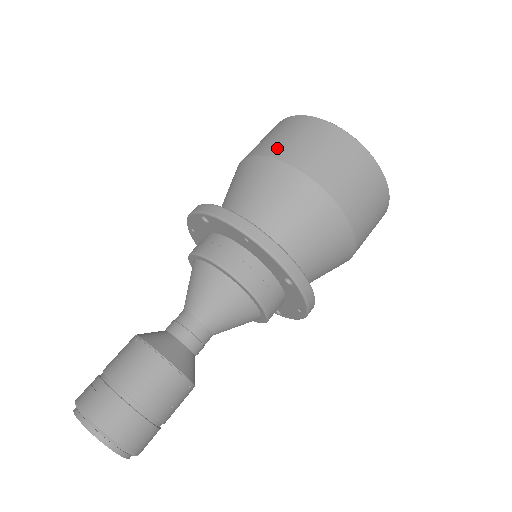
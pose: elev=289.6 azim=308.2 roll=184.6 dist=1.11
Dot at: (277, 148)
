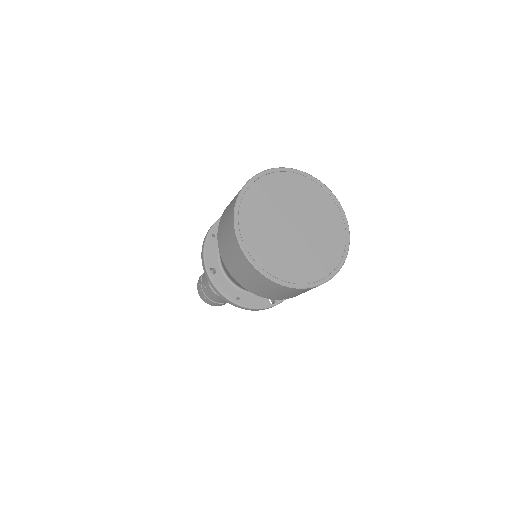
Dot at: (233, 271)
